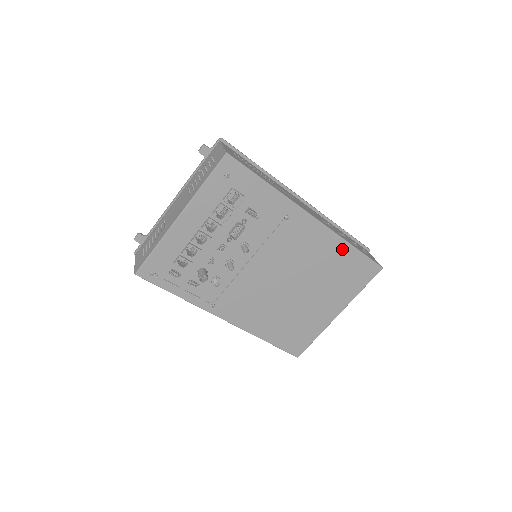
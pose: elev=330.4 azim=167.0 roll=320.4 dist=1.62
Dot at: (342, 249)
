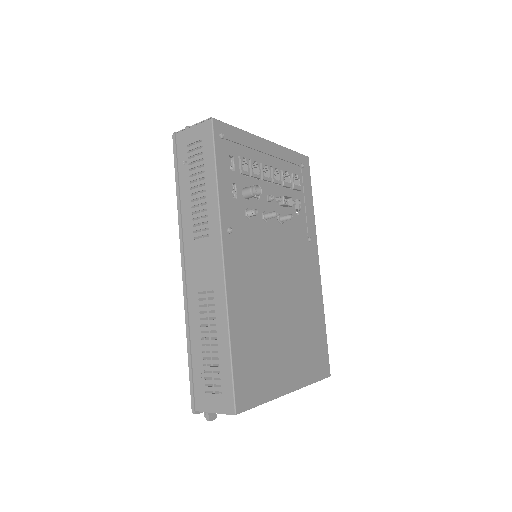
Dot at: (320, 316)
